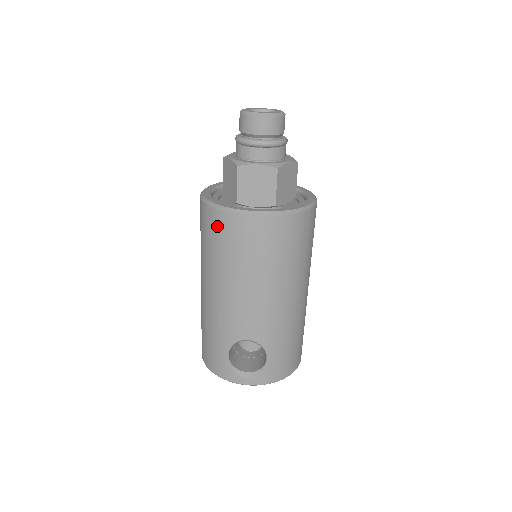
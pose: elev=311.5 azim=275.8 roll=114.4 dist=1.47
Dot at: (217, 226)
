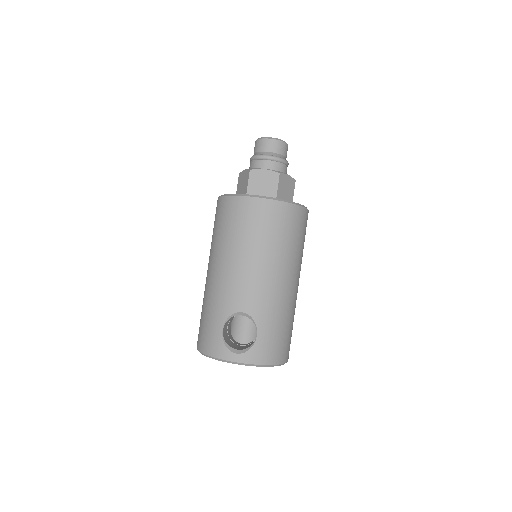
Dot at: (229, 210)
